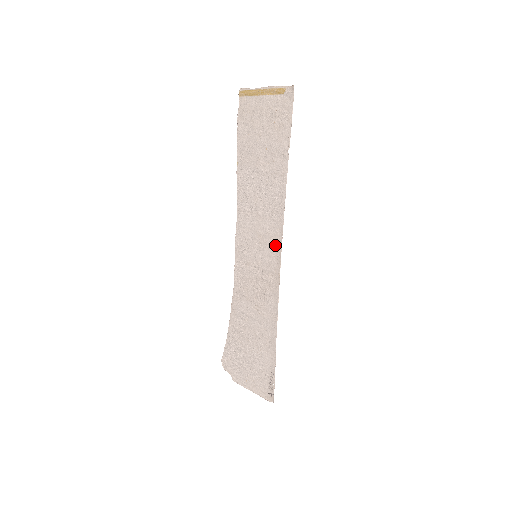
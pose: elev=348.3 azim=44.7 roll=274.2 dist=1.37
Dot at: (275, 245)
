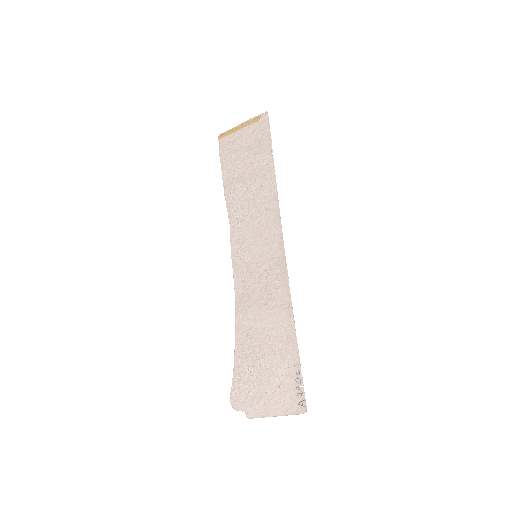
Dot at: (275, 233)
